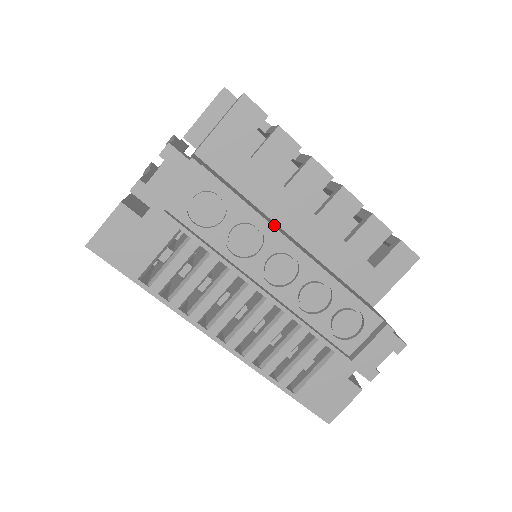
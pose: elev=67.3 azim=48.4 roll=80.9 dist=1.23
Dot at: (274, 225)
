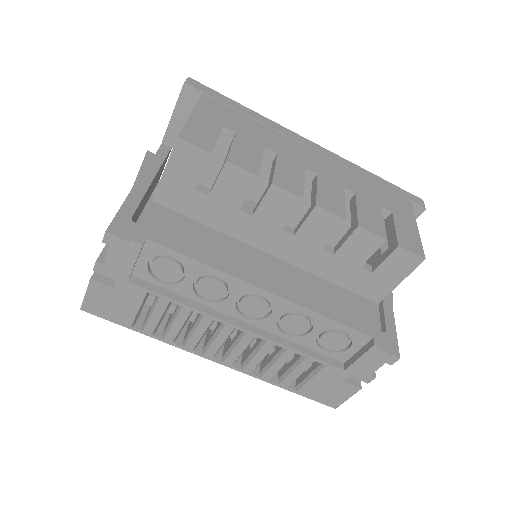
Dot at: (240, 267)
